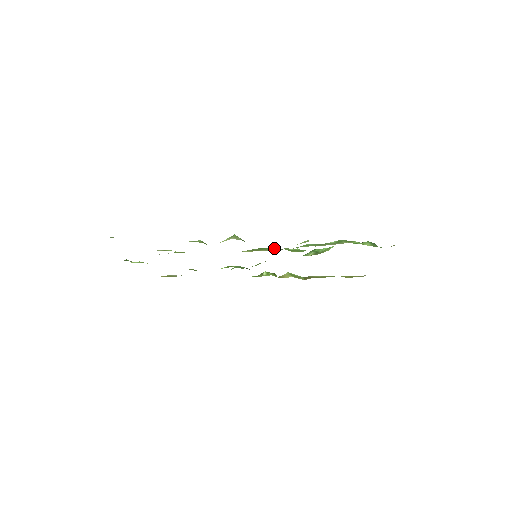
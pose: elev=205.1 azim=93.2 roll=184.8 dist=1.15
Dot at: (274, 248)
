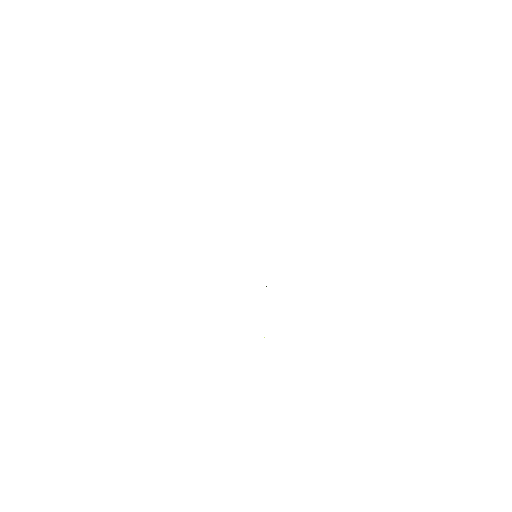
Dot at: occluded
